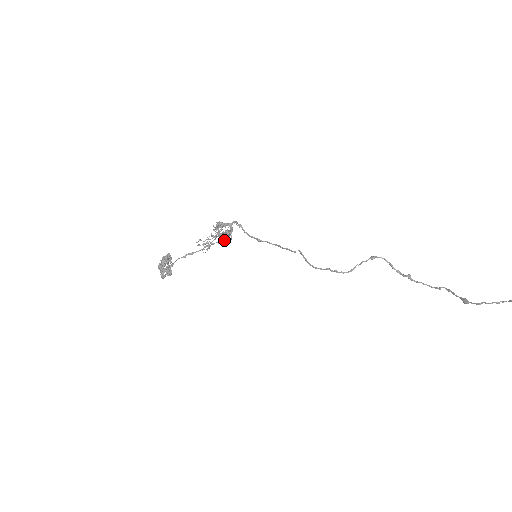
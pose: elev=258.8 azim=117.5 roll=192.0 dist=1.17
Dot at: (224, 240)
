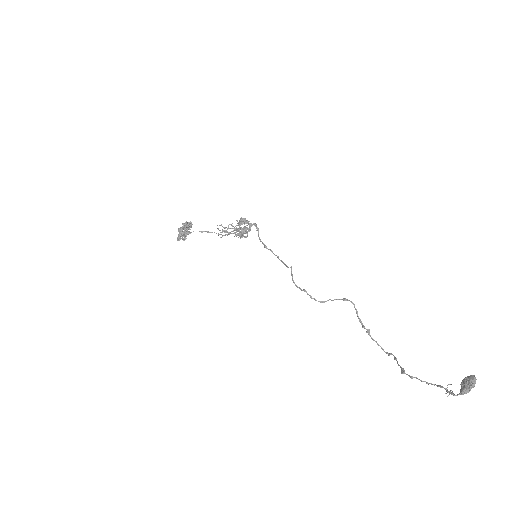
Dot at: (240, 235)
